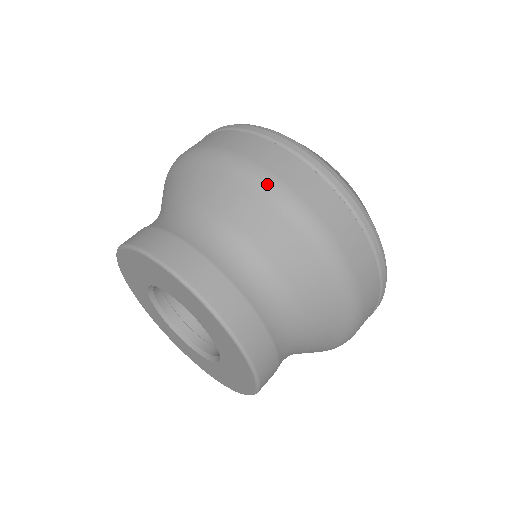
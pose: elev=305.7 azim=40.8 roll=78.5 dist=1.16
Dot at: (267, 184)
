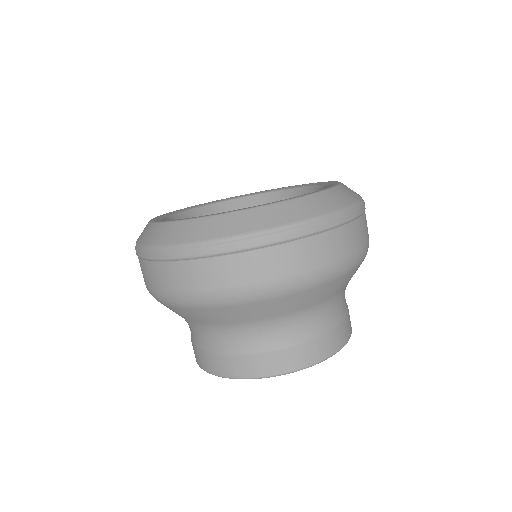
Dot at: (347, 267)
